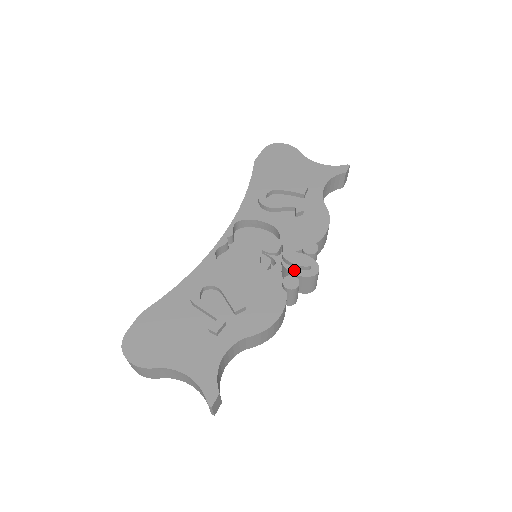
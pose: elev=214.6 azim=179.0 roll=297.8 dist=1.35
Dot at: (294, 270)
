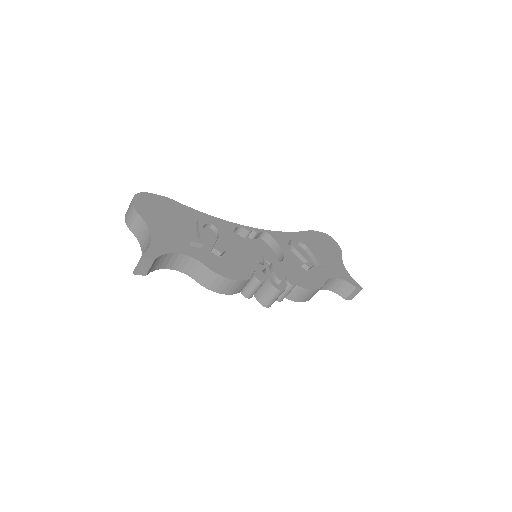
Dot at: (269, 275)
